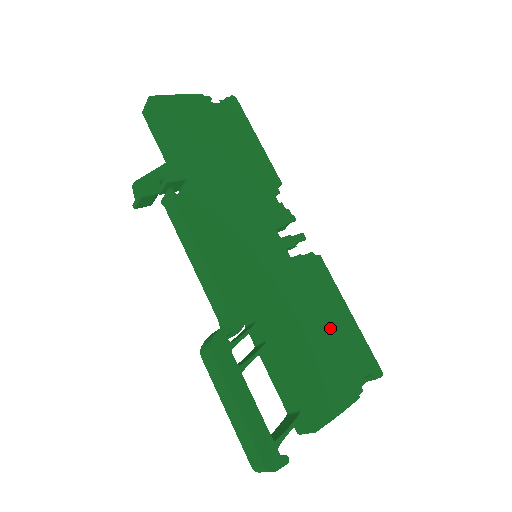
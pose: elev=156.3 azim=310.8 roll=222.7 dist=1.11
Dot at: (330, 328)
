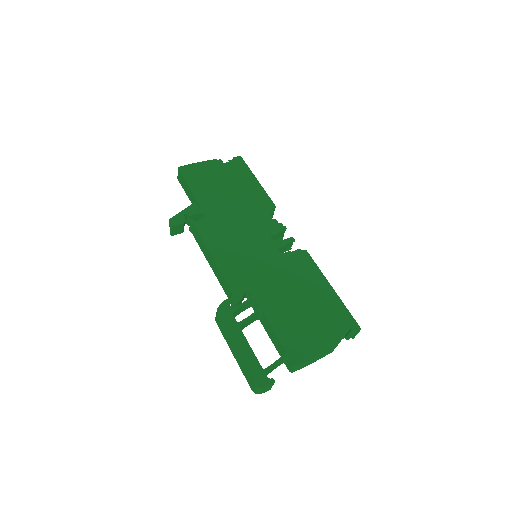
Dot at: (313, 298)
